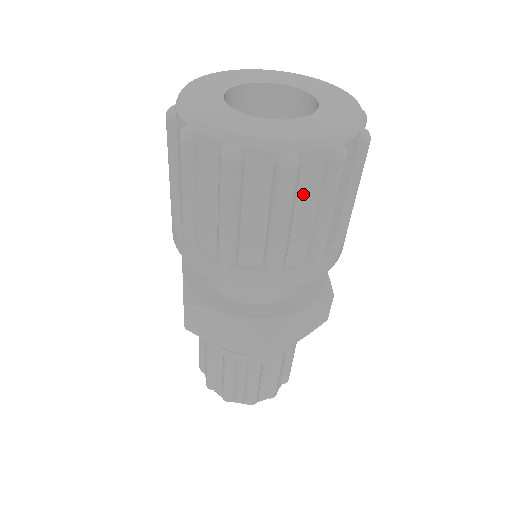
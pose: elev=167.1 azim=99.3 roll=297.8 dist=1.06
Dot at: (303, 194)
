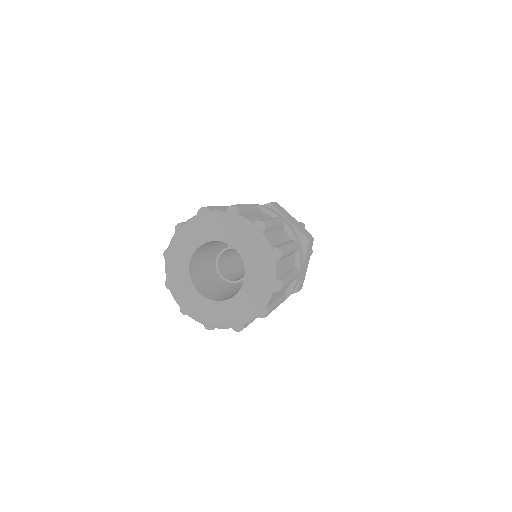
Dot at: occluded
